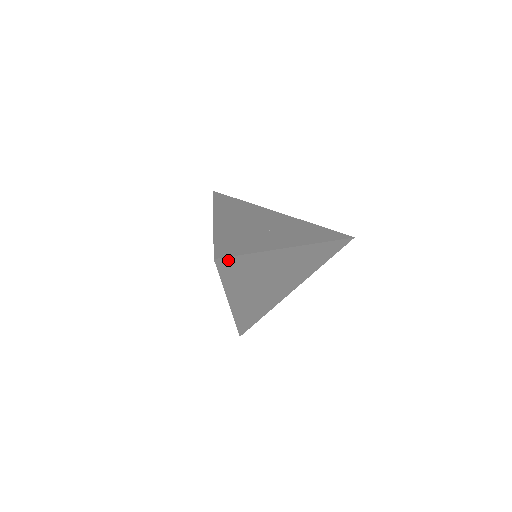
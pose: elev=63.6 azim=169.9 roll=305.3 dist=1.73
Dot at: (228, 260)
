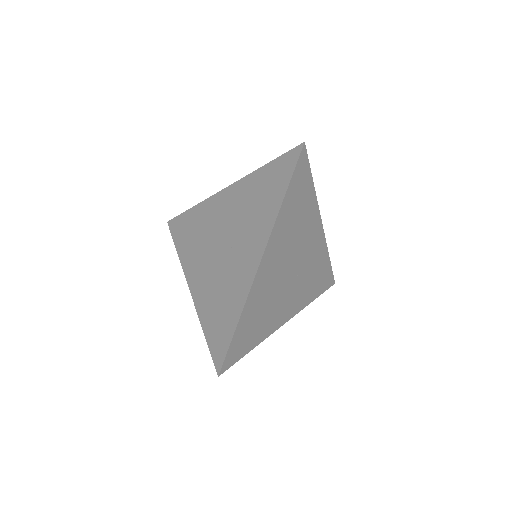
Dot at: (229, 355)
